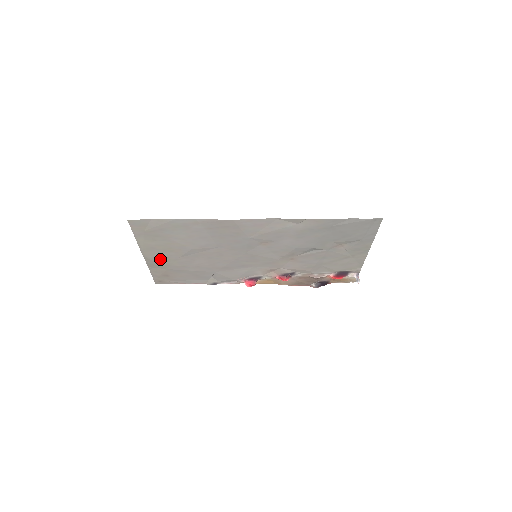
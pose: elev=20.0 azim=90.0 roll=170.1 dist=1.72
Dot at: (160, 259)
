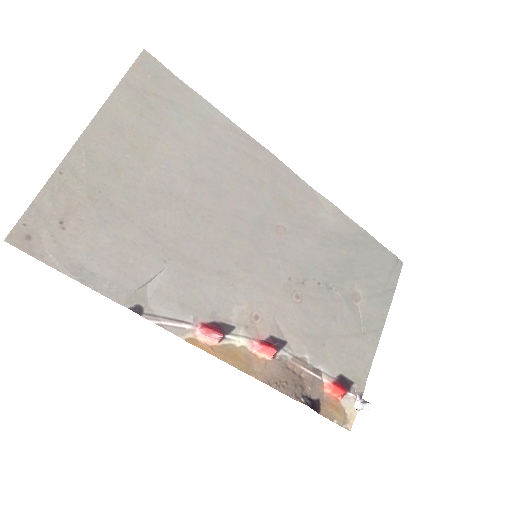
Dot at: (102, 165)
